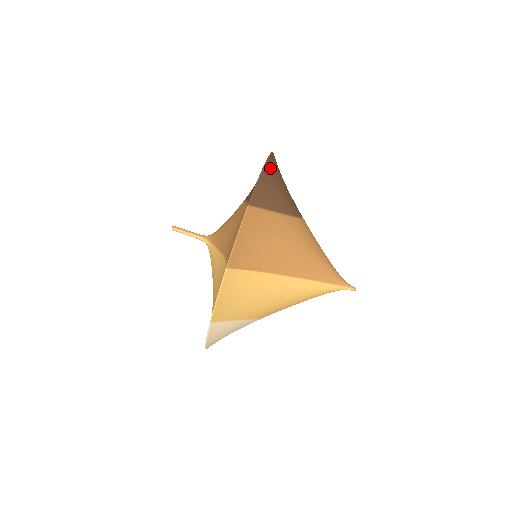
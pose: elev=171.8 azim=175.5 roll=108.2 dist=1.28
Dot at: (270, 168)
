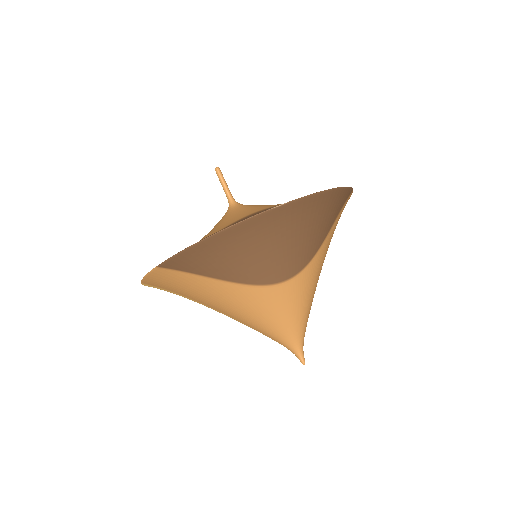
Dot at: (221, 240)
